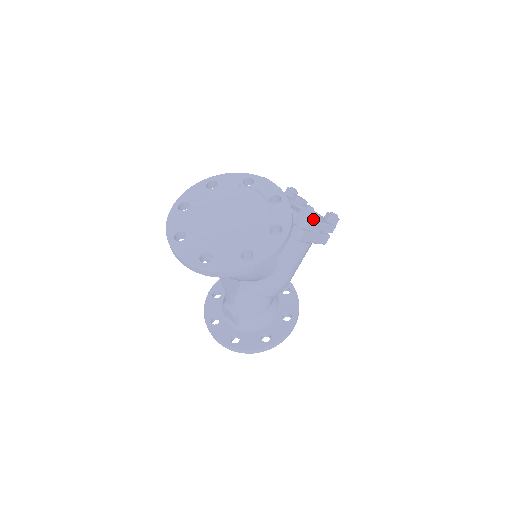
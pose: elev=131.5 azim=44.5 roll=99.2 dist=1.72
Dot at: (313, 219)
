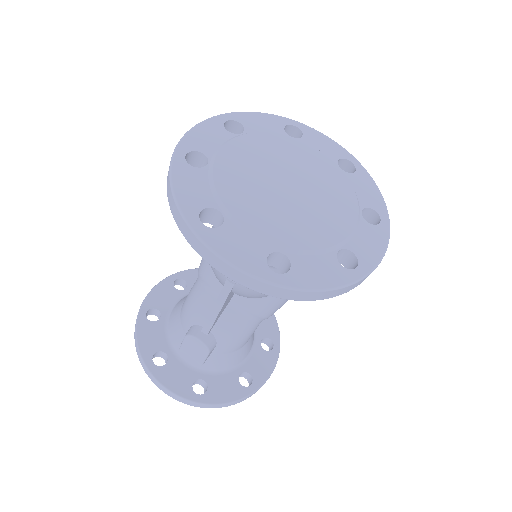
Dot at: occluded
